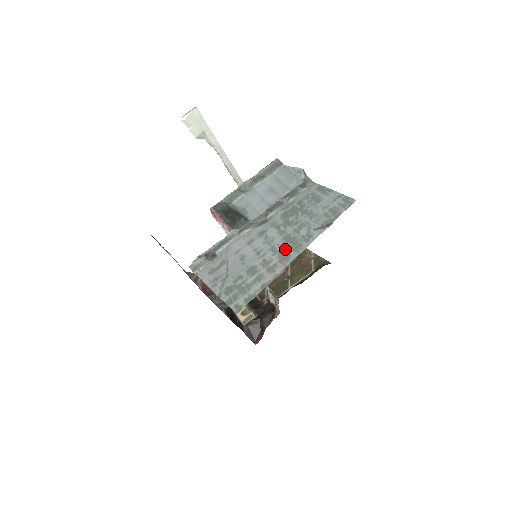
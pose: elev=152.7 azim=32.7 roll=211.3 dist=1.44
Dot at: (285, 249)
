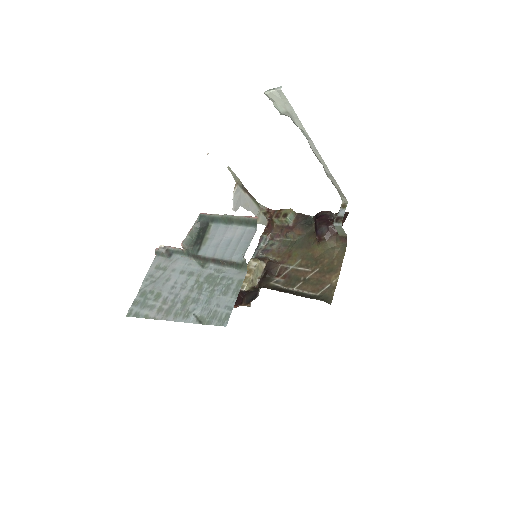
Dot at: (175, 306)
